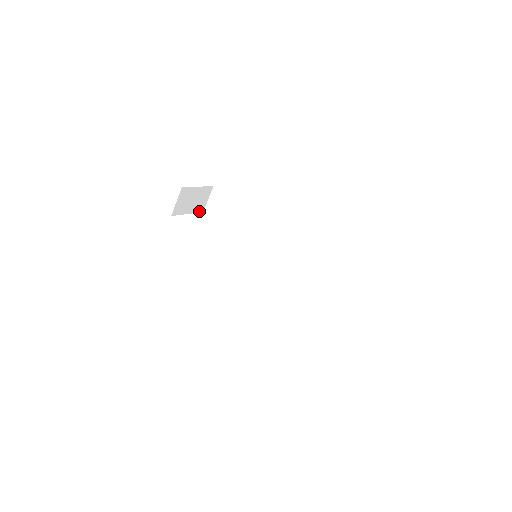
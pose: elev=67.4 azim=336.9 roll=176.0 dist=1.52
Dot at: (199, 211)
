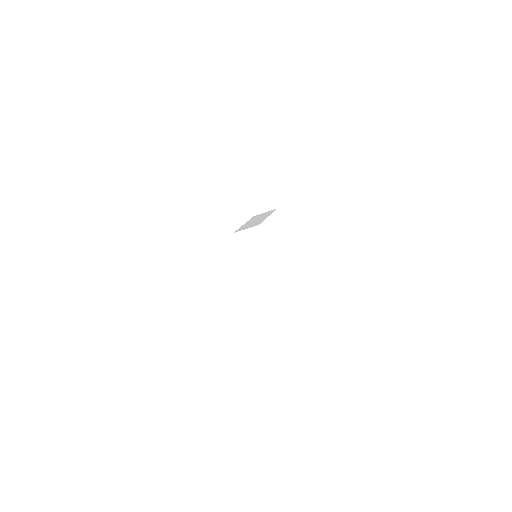
Dot at: occluded
